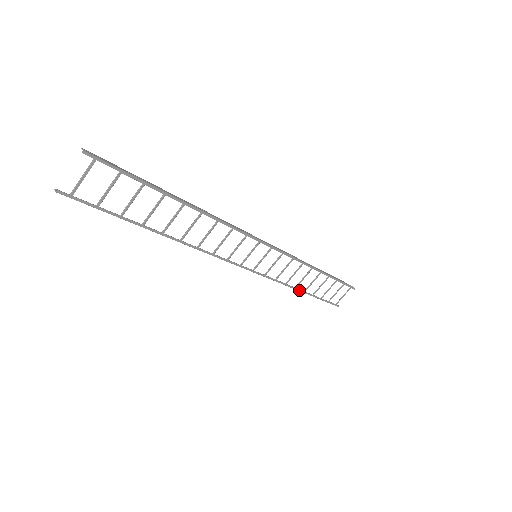
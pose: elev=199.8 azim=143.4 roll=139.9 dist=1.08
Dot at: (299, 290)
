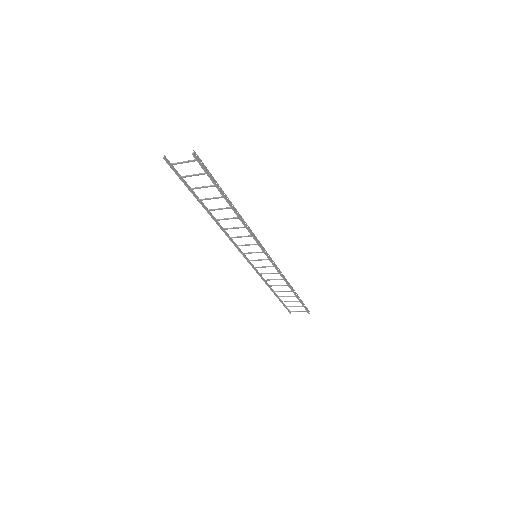
Dot at: (270, 289)
